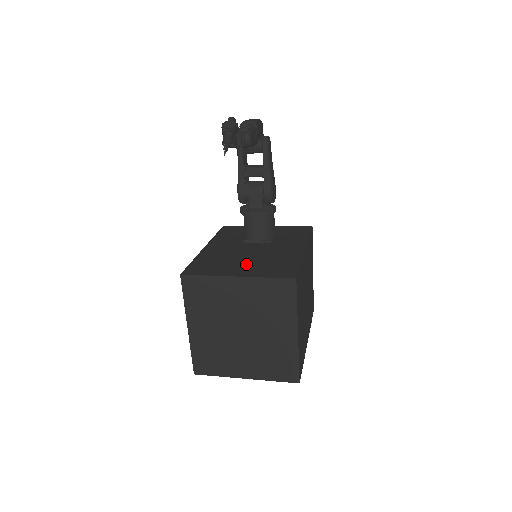
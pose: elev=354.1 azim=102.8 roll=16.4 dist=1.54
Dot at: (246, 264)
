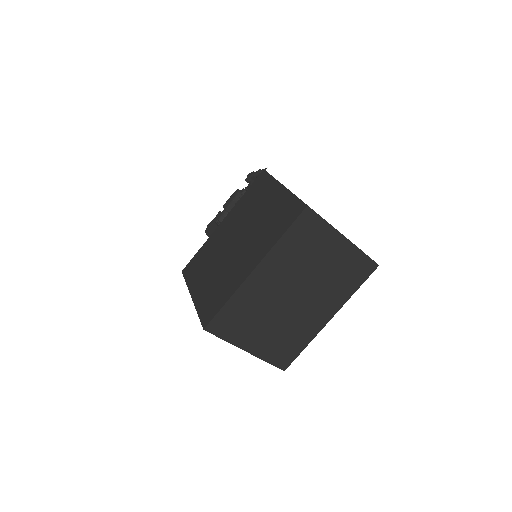
Dot at: occluded
